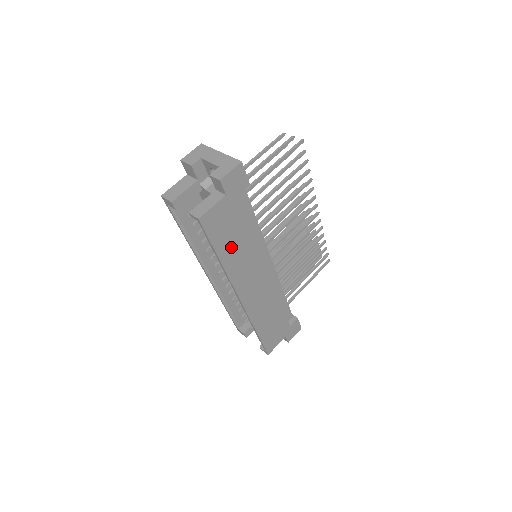
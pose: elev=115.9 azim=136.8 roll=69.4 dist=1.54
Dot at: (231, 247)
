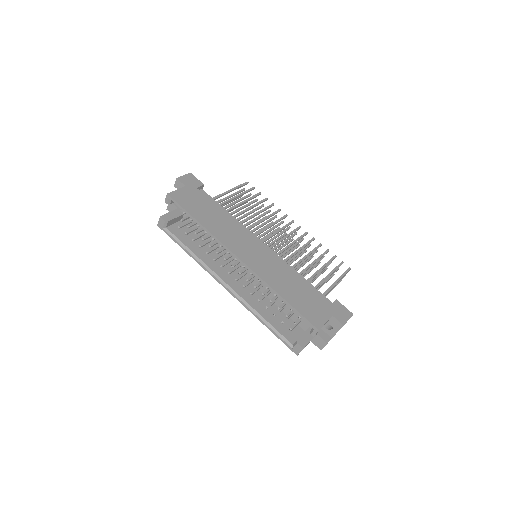
Dot at: (206, 217)
